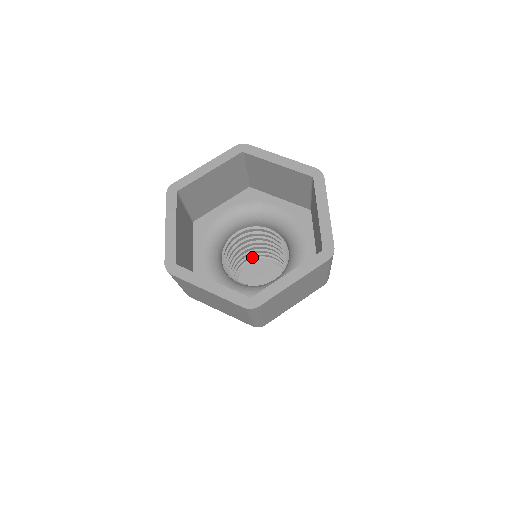
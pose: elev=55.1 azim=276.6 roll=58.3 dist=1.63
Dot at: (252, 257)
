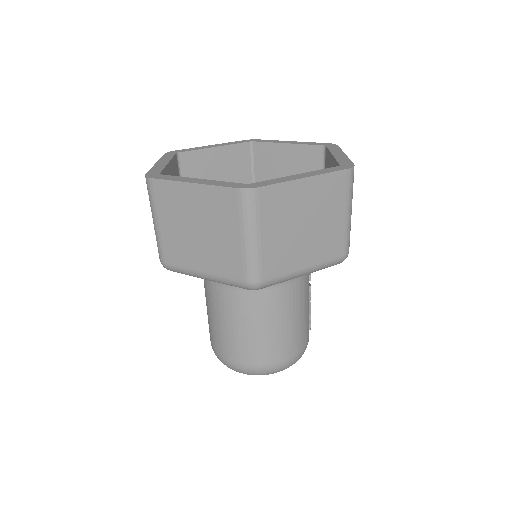
Dot at: occluded
